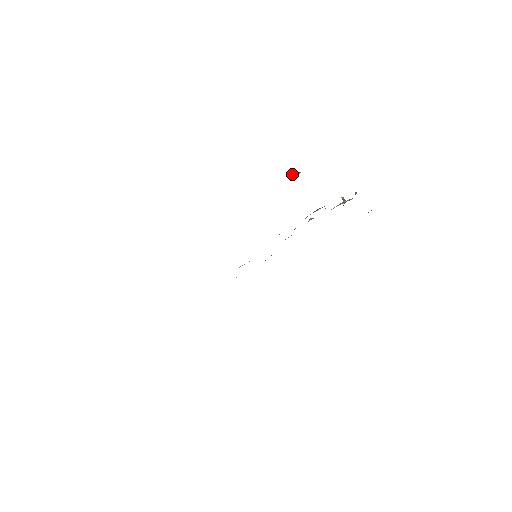
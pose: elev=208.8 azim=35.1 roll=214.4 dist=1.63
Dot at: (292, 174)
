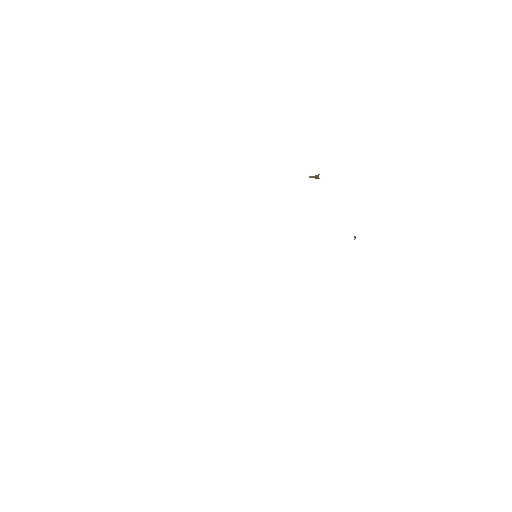
Dot at: occluded
